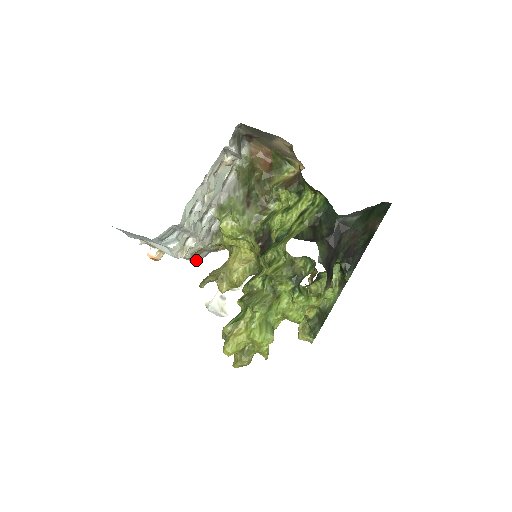
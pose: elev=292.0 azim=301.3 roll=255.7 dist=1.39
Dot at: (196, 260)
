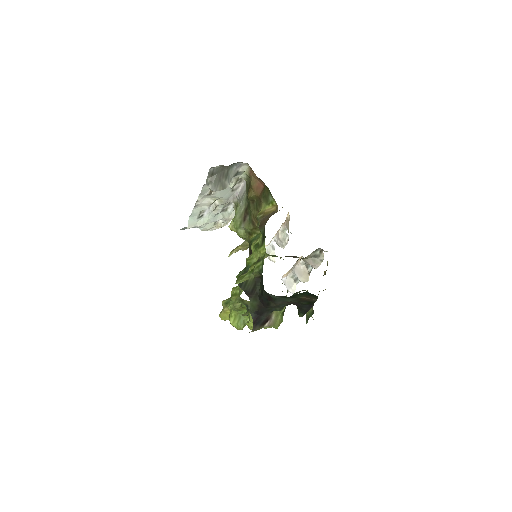
Dot at: occluded
